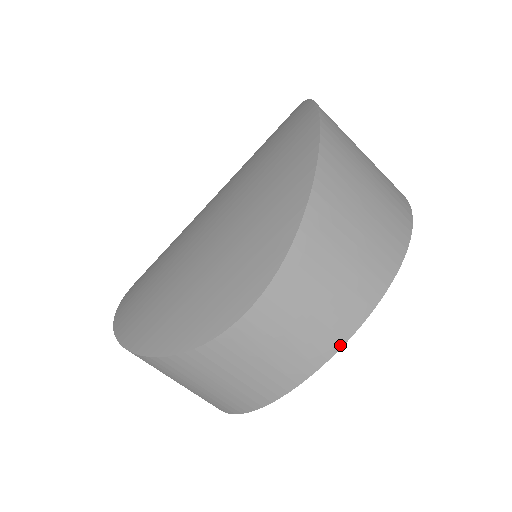
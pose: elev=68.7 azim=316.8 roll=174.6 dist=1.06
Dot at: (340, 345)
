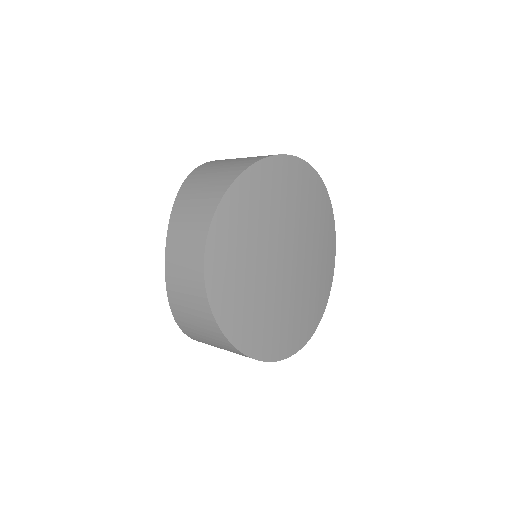
Dot at: (206, 235)
